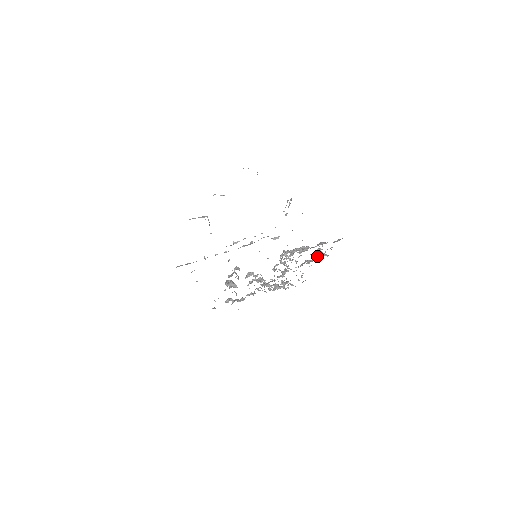
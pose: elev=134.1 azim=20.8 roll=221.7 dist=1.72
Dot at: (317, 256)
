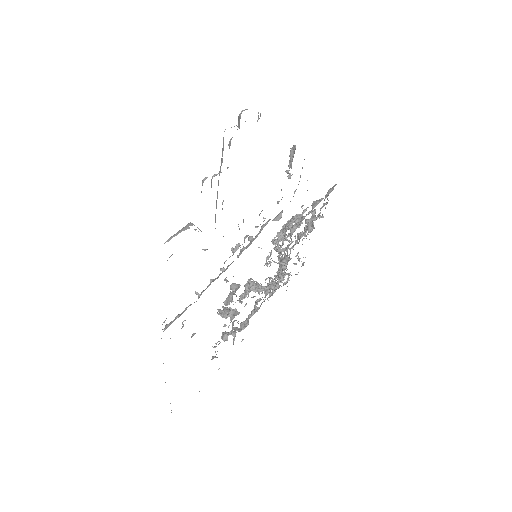
Dot at: occluded
